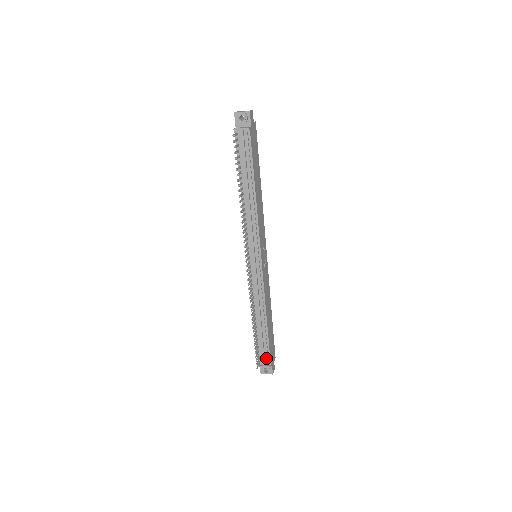
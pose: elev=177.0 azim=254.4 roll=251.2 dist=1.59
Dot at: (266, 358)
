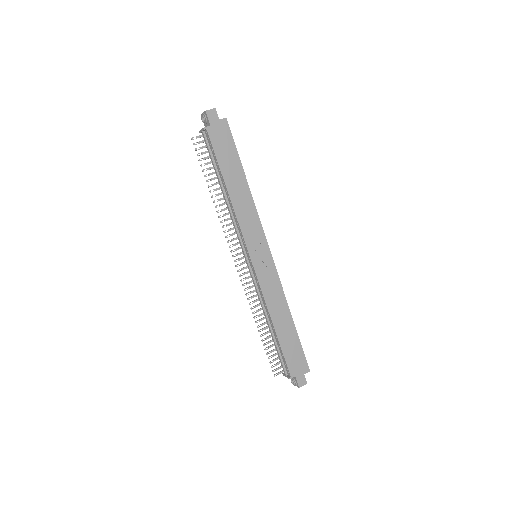
Dot at: (286, 367)
